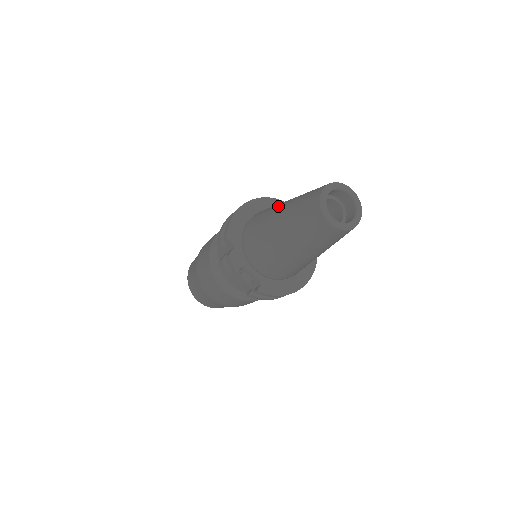
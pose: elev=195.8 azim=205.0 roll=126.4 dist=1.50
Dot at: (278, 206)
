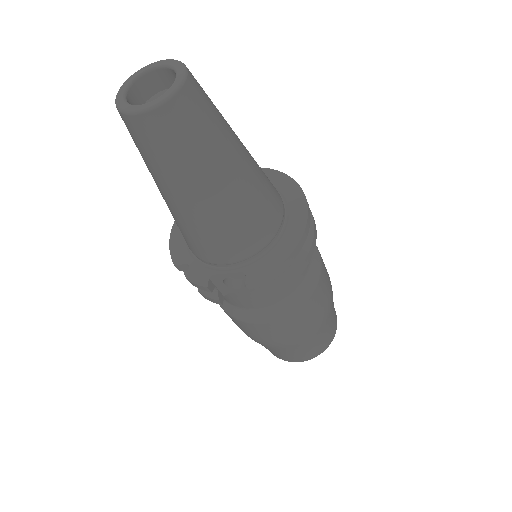
Dot at: occluded
